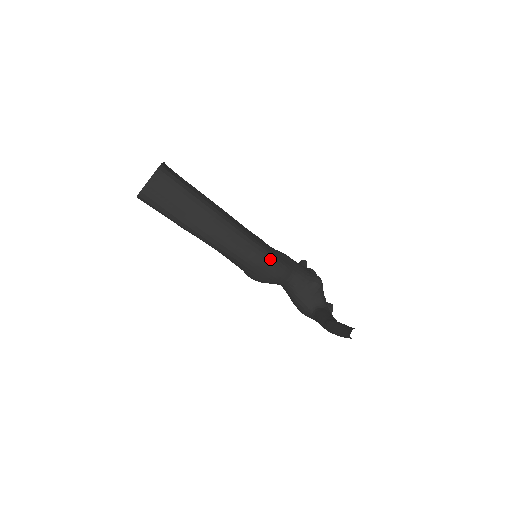
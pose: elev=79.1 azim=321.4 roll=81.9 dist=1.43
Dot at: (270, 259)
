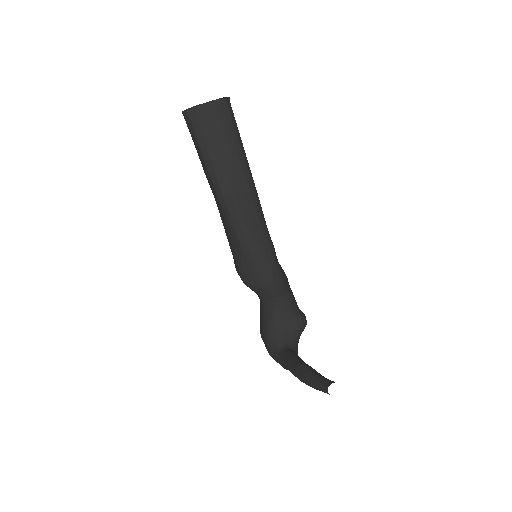
Dot at: (274, 264)
